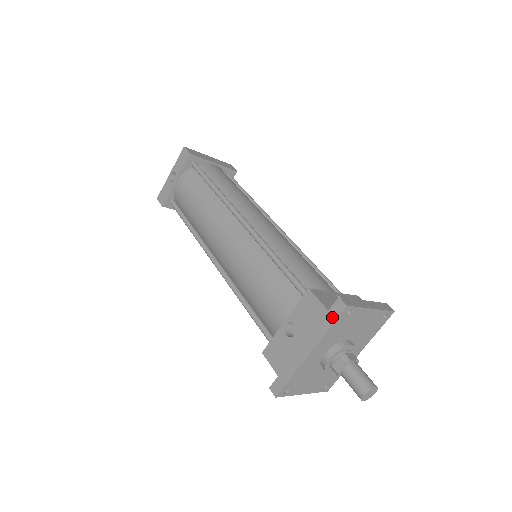
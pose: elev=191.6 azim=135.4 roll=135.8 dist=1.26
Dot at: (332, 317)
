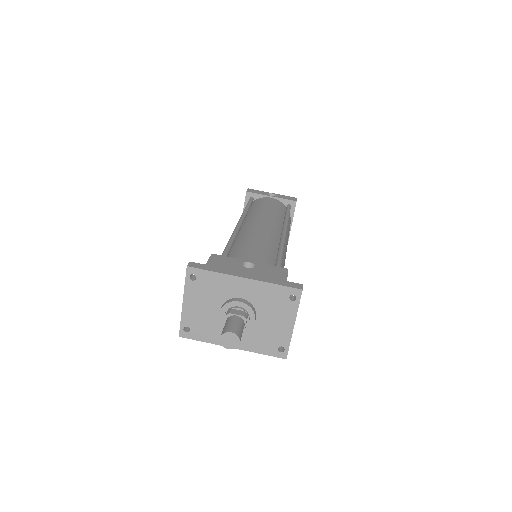
Dot at: (286, 284)
